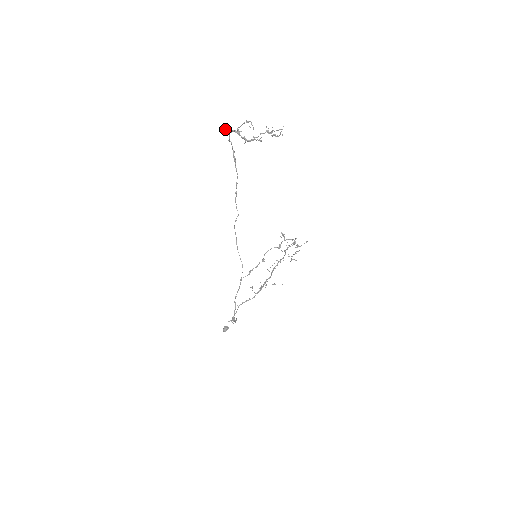
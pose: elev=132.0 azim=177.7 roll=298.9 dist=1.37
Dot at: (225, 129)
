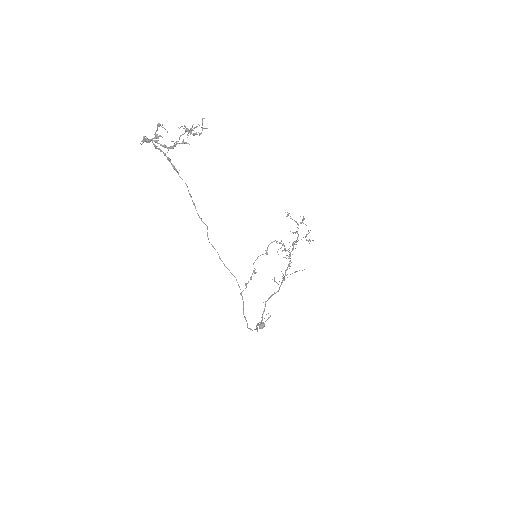
Dot at: (143, 138)
